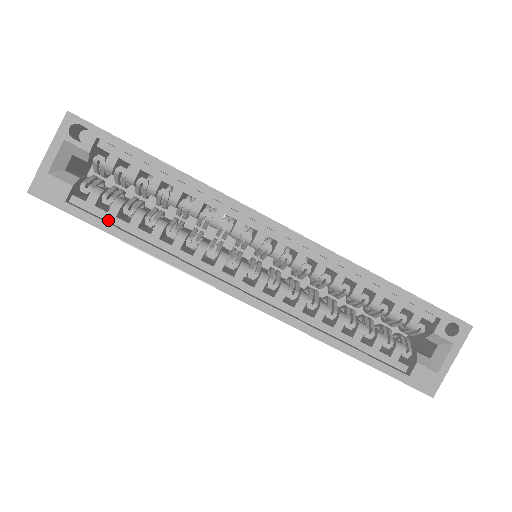
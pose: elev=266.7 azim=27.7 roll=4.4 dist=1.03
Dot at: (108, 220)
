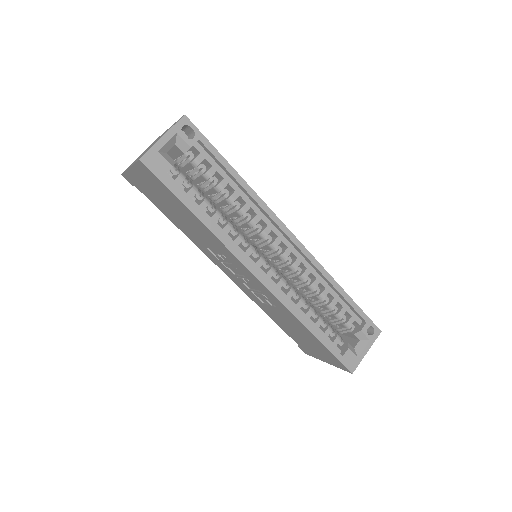
Dot at: (186, 198)
